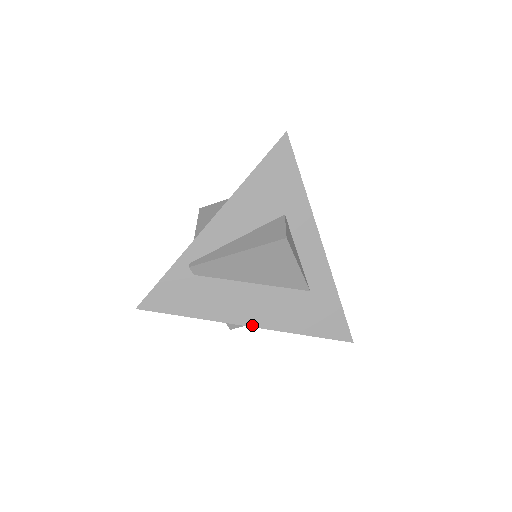
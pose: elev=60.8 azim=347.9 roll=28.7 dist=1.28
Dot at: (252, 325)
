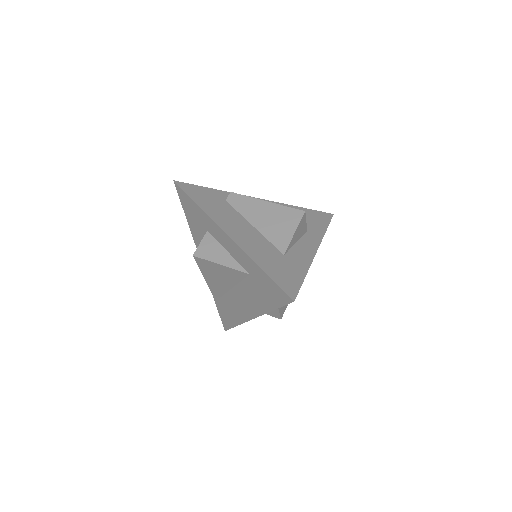
Dot at: (253, 317)
